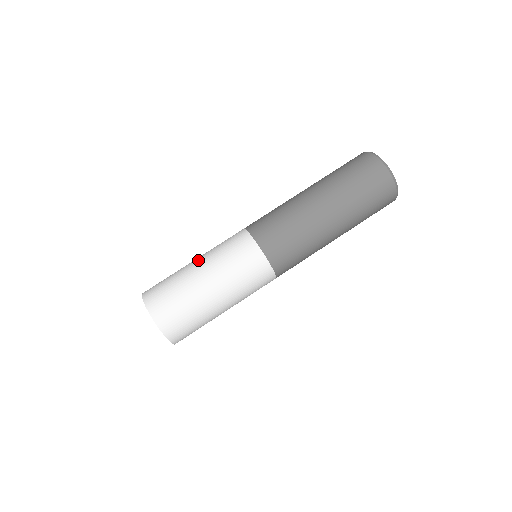
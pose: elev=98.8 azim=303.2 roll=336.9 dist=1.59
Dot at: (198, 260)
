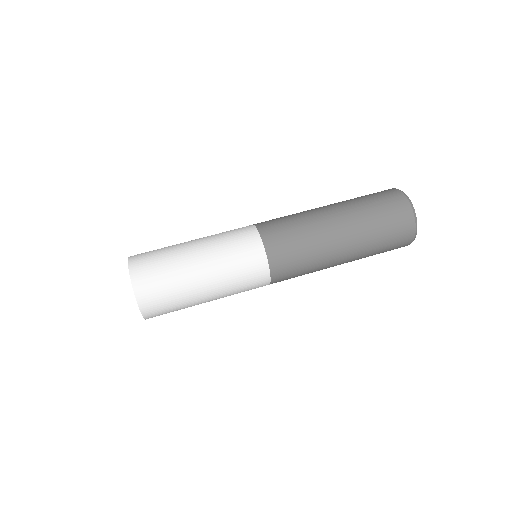
Dot at: (197, 239)
